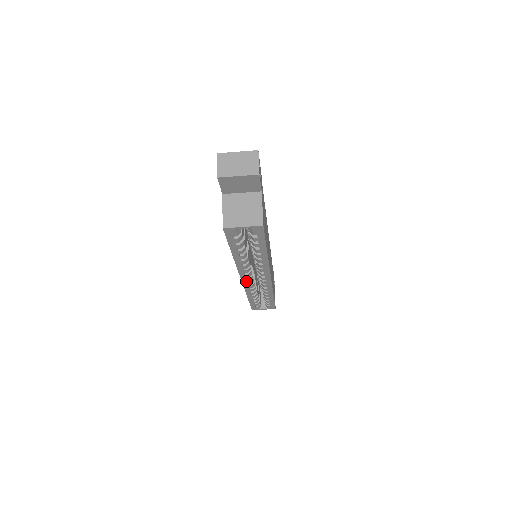
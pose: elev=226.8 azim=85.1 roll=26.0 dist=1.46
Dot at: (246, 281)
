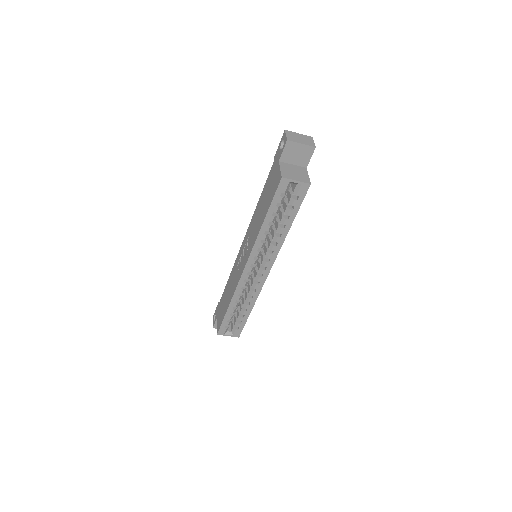
Dot at: (247, 272)
